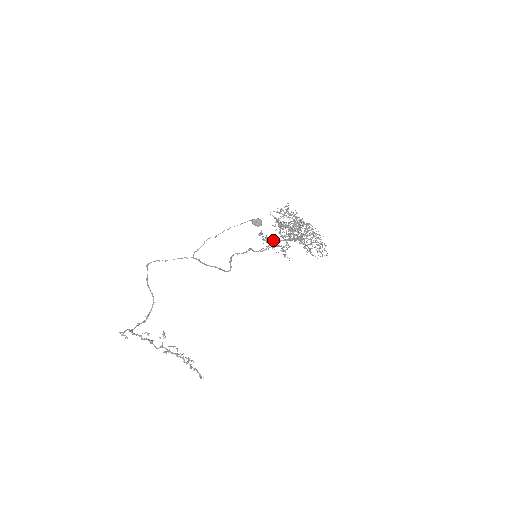
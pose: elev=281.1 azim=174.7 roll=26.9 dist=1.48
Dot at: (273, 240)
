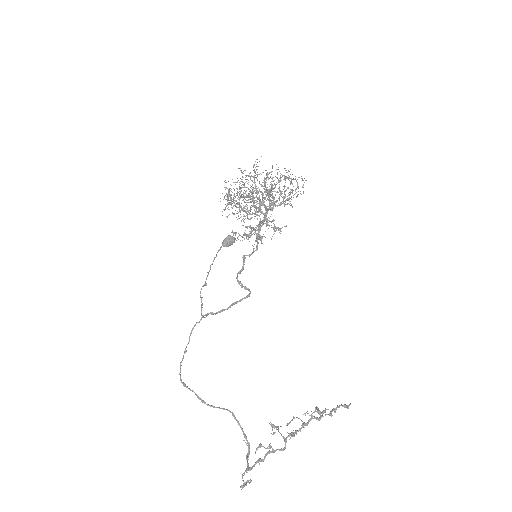
Dot at: occluded
